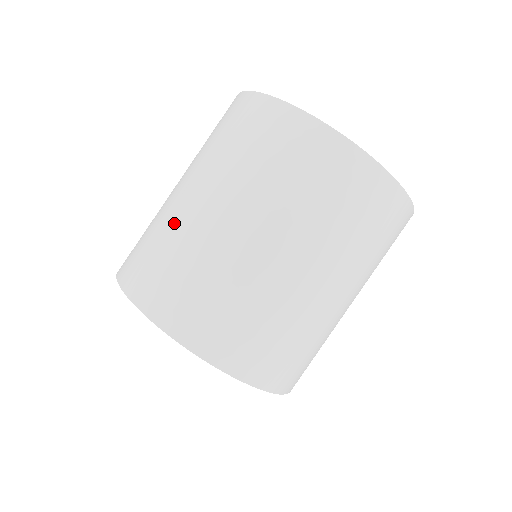
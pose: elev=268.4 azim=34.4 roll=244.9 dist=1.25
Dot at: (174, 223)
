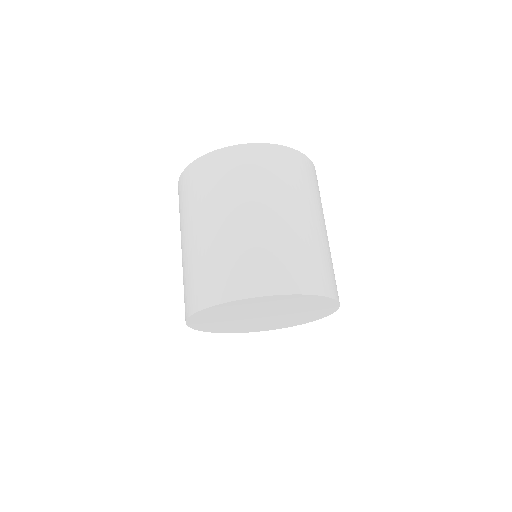
Dot at: (188, 259)
